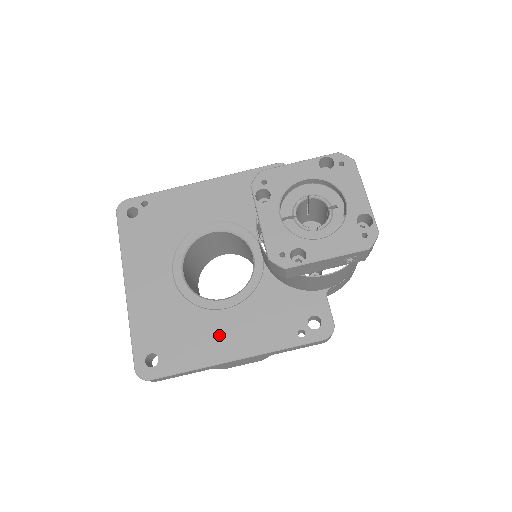
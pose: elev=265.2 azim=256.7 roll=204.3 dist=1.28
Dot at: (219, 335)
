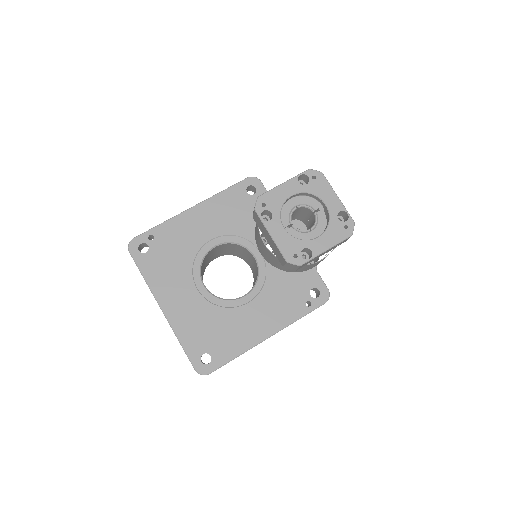
Dot at: (250, 324)
